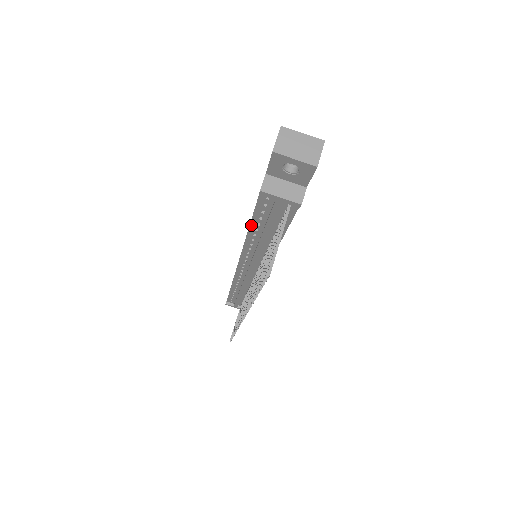
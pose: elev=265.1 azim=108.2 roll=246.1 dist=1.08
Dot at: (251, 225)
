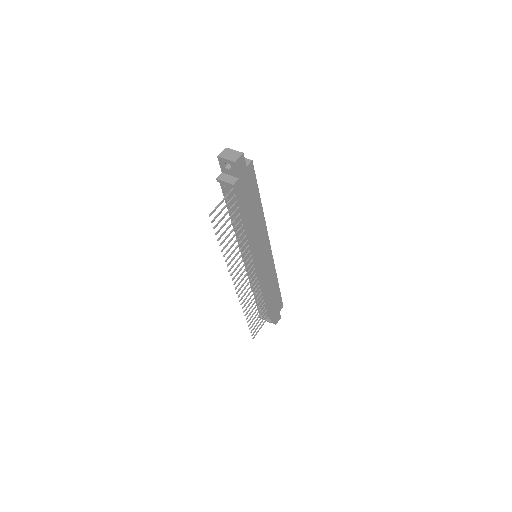
Dot at: (229, 212)
